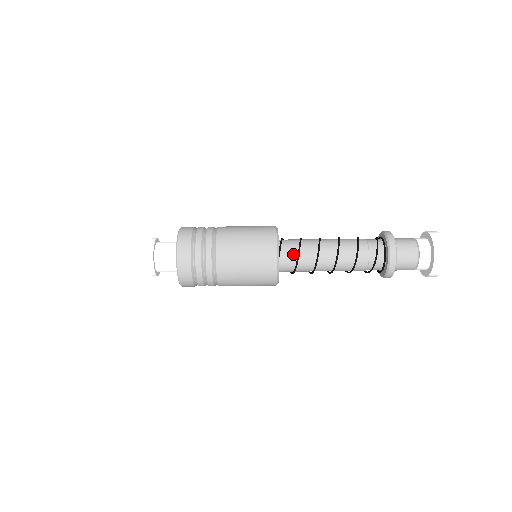
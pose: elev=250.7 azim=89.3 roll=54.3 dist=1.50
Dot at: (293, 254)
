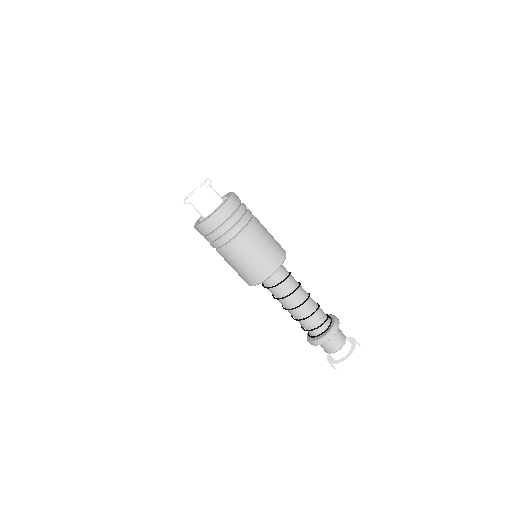
Dot at: (284, 274)
